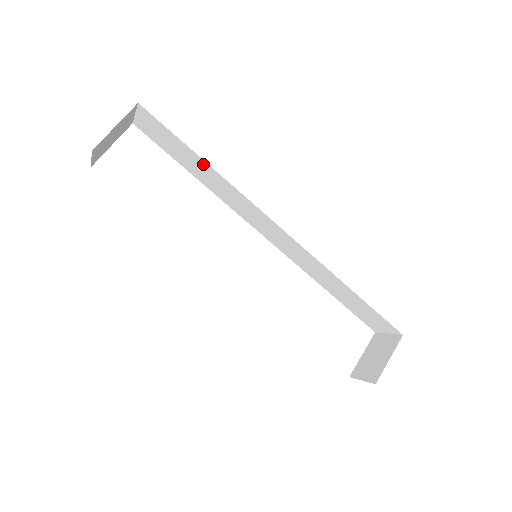
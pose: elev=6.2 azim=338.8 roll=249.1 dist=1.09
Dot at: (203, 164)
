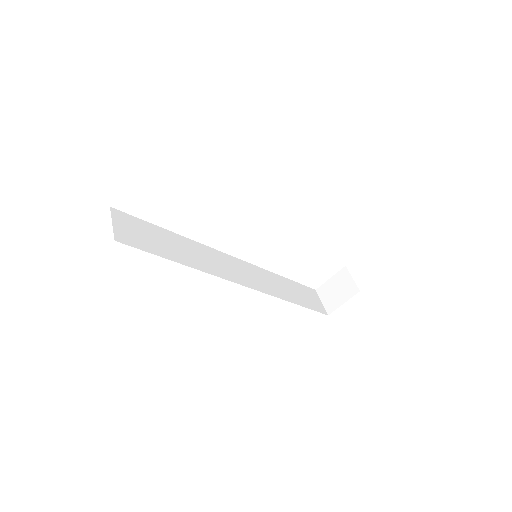
Dot at: occluded
